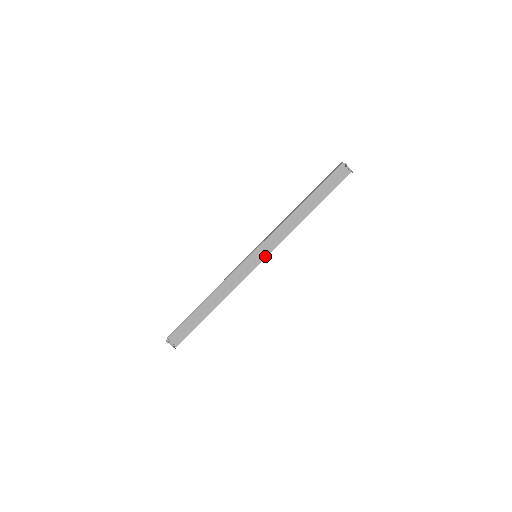
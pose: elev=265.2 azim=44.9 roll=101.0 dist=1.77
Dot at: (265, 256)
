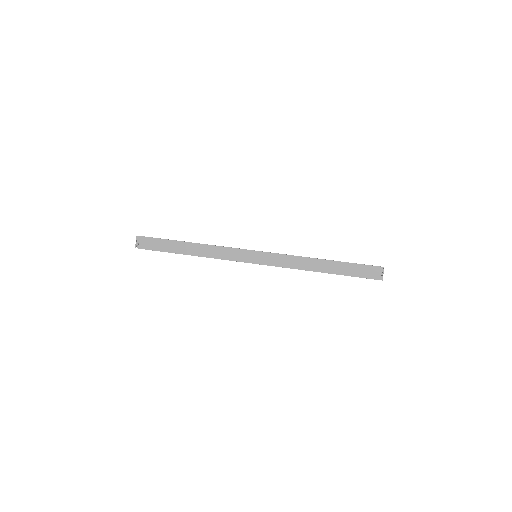
Dot at: (261, 263)
